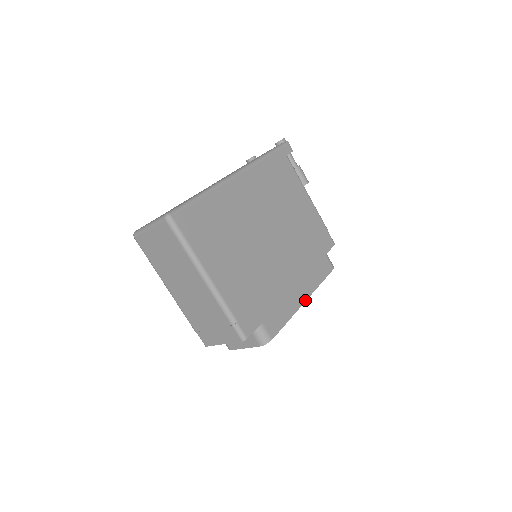
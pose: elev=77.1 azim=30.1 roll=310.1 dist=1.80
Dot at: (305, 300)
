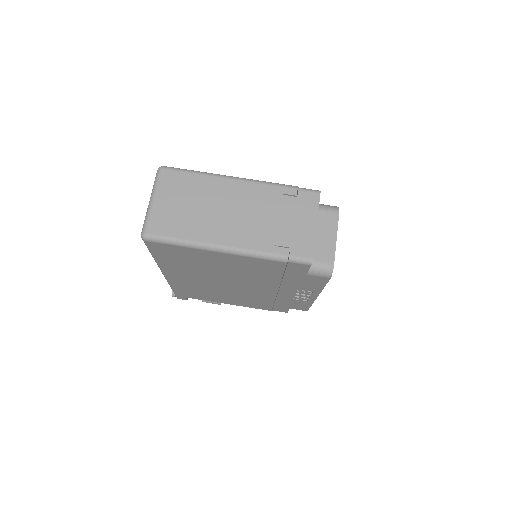
Dot at: occluded
